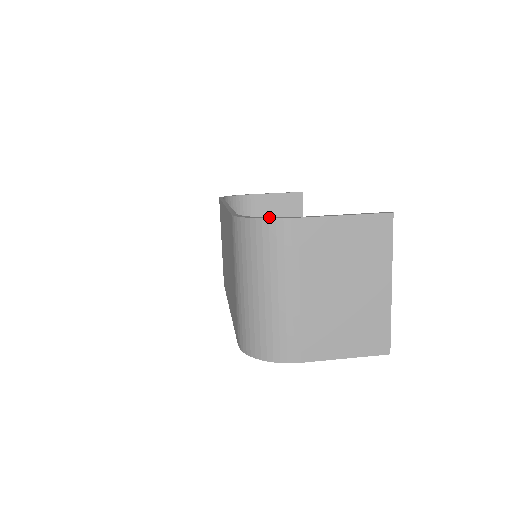
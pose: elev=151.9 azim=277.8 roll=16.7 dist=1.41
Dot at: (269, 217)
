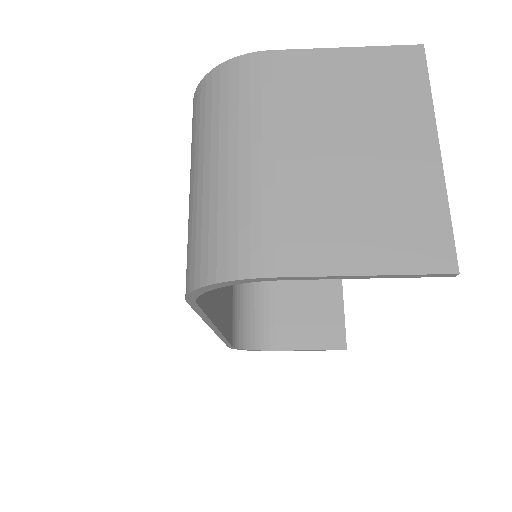
Dot at: occluded
